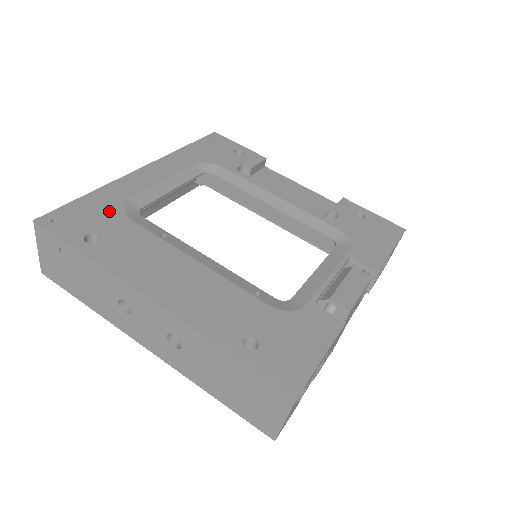
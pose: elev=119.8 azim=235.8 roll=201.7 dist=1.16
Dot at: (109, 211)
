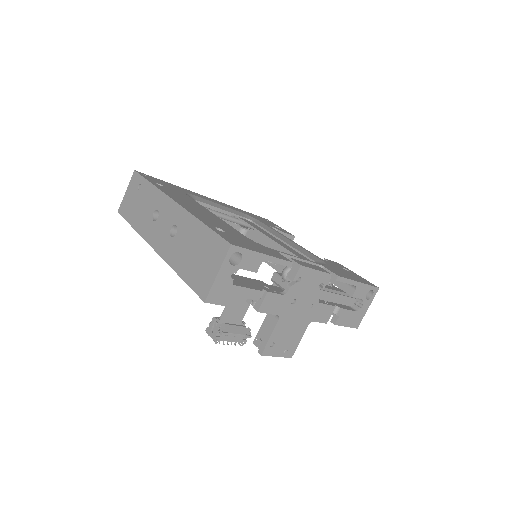
Dot at: (177, 189)
